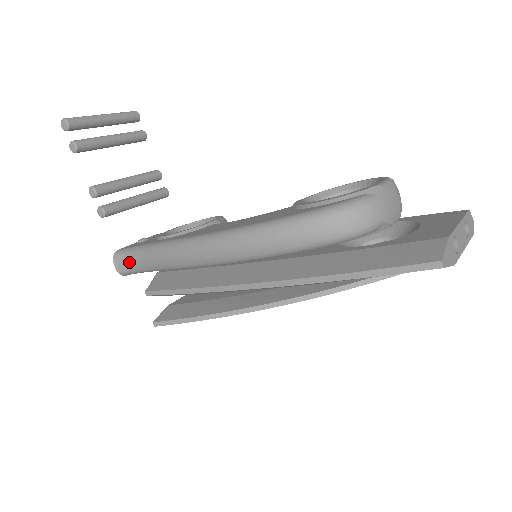
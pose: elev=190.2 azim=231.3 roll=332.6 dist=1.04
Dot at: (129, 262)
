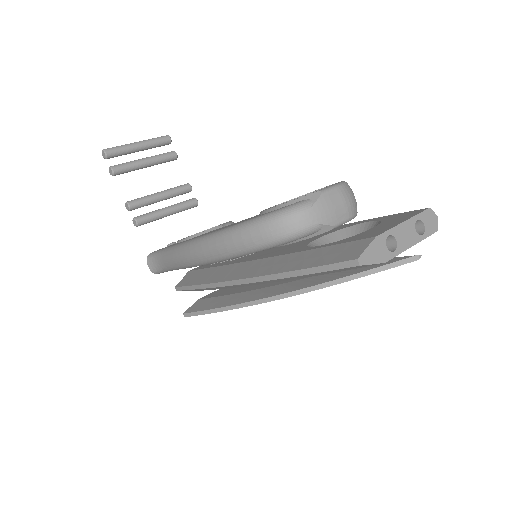
Dot at: (156, 263)
